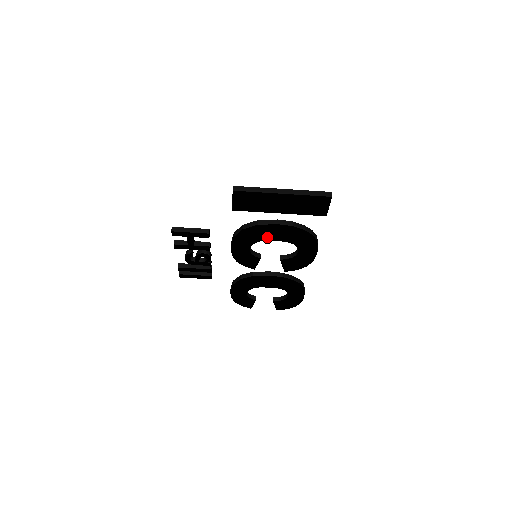
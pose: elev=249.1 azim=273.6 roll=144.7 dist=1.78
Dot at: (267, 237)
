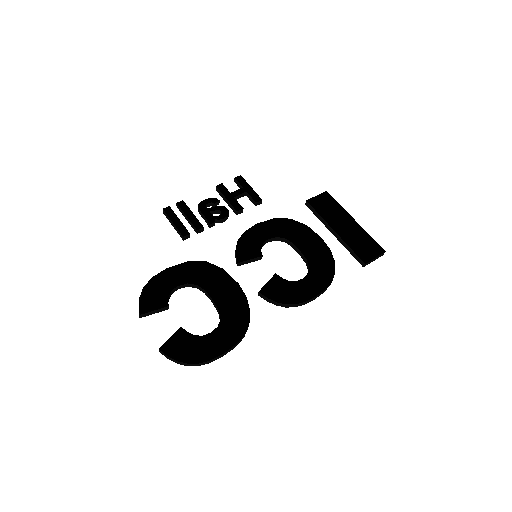
Dot at: (293, 247)
